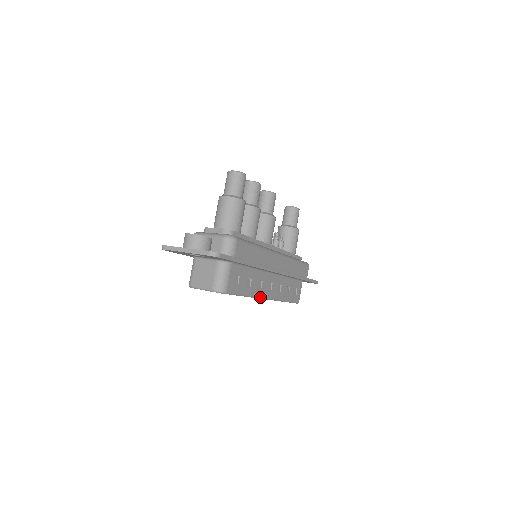
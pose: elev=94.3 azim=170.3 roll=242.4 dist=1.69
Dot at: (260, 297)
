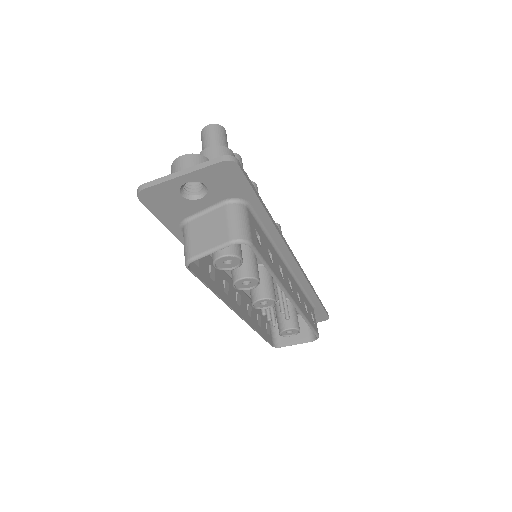
Dot at: (285, 290)
